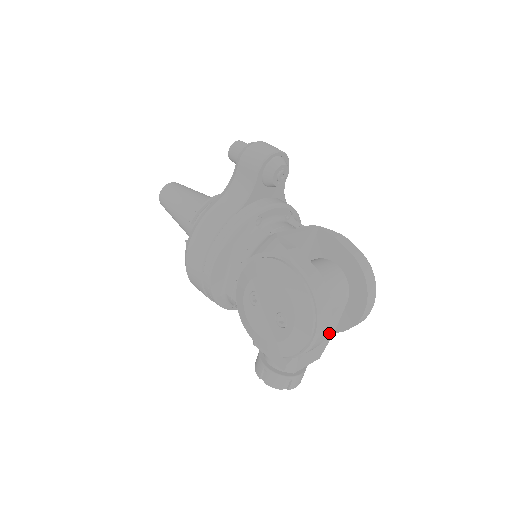
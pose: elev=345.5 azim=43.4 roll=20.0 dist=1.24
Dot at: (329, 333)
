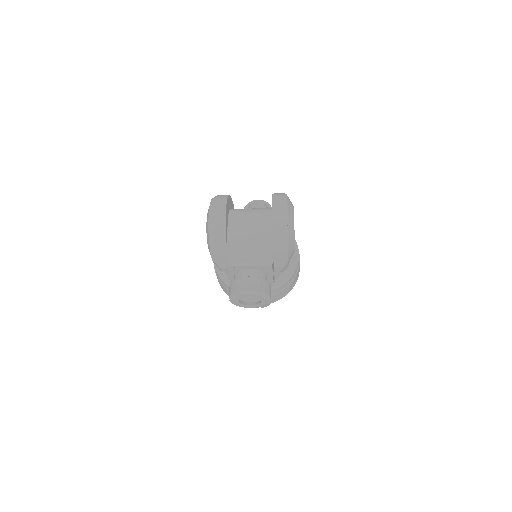
Dot at: (264, 241)
